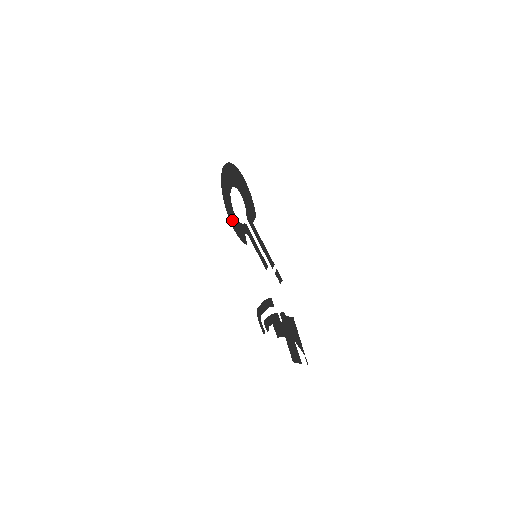
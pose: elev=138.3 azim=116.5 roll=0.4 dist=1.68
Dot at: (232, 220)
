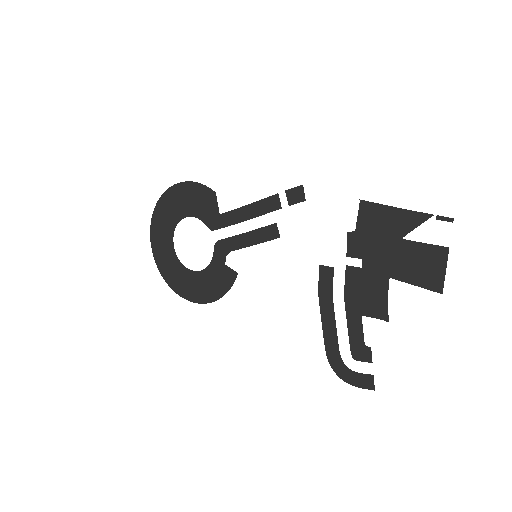
Dot at: (200, 292)
